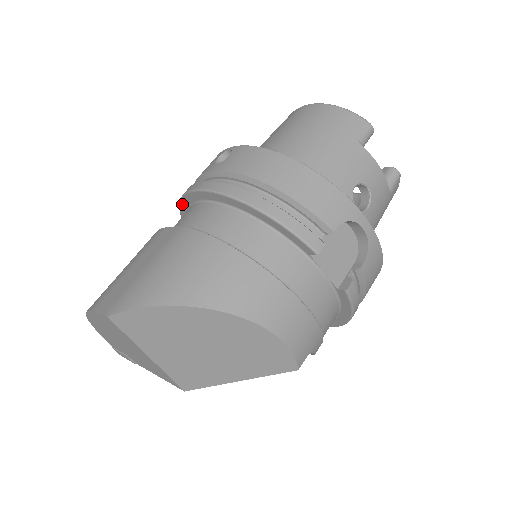
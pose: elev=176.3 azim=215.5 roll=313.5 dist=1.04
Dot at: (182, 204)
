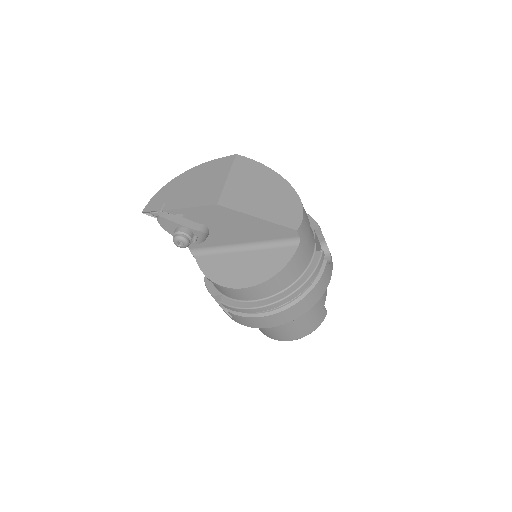
Dot at: occluded
